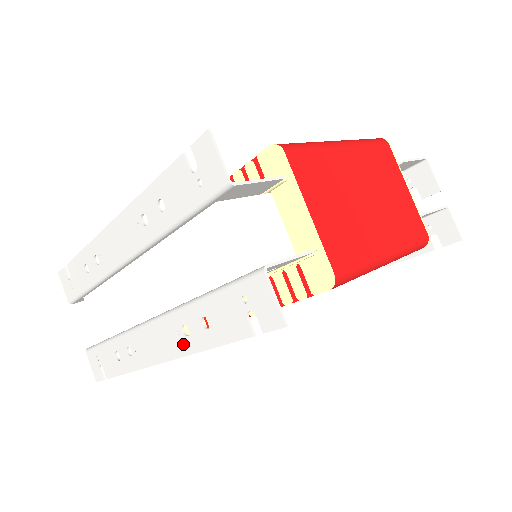
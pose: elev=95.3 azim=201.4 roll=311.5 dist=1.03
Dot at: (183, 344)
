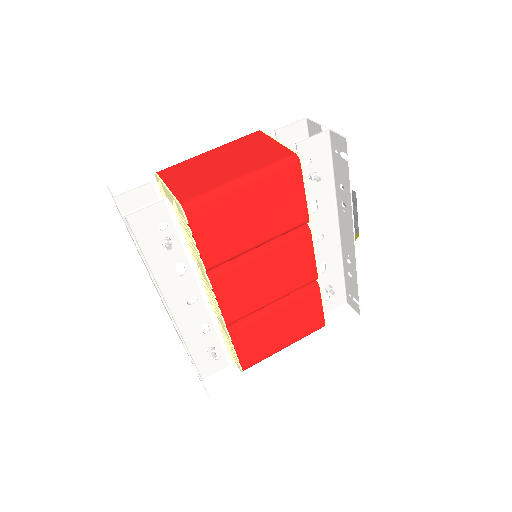
Dot at: occluded
